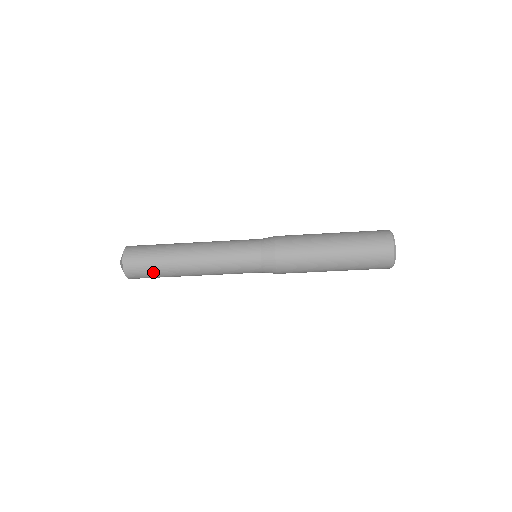
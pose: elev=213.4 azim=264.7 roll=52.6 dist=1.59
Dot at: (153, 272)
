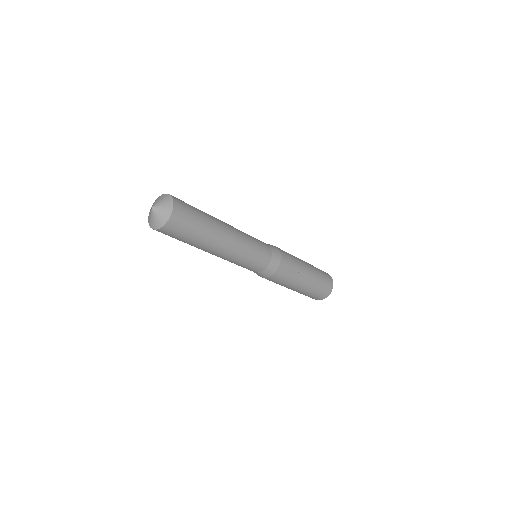
Dot at: (189, 237)
